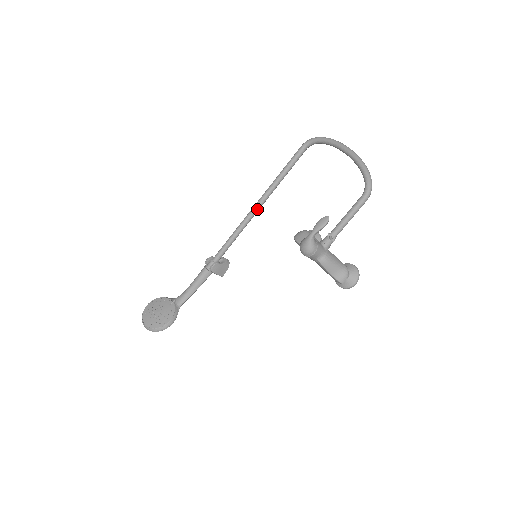
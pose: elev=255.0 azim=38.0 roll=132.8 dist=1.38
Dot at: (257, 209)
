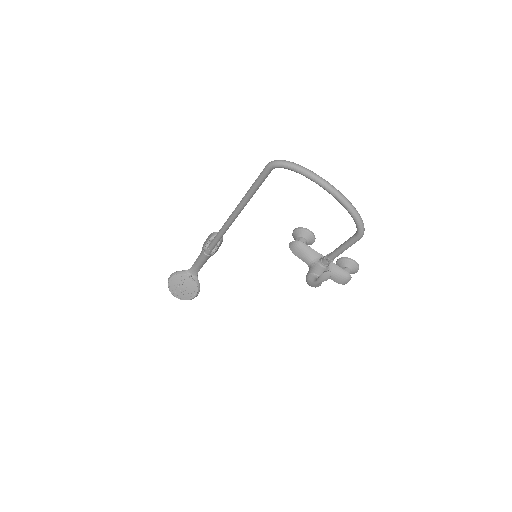
Dot at: occluded
